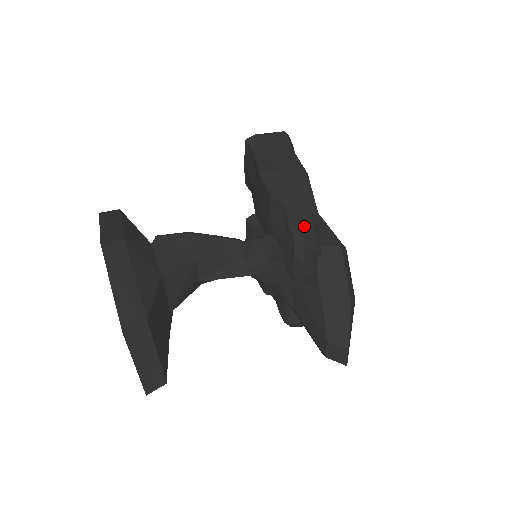
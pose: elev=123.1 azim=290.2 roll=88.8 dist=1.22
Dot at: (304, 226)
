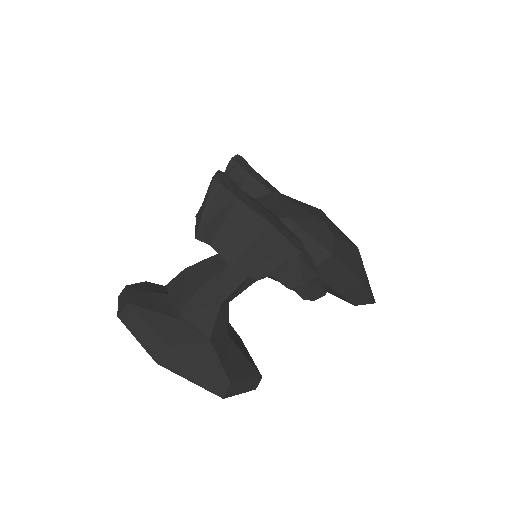
Dot at: (297, 274)
